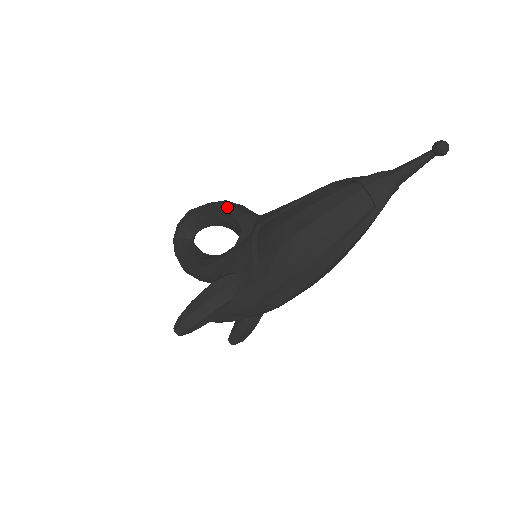
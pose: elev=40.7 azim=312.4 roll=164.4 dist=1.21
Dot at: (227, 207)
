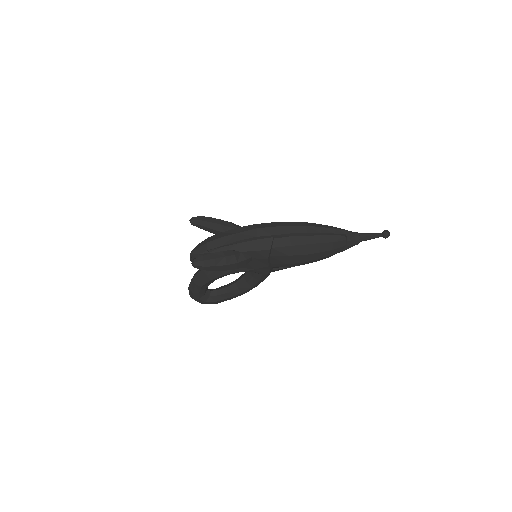
Dot at: occluded
